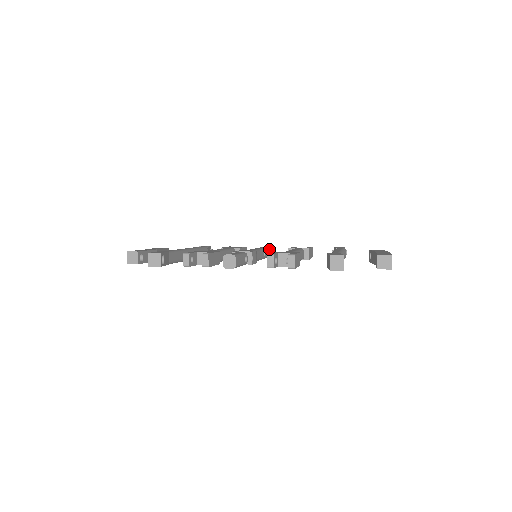
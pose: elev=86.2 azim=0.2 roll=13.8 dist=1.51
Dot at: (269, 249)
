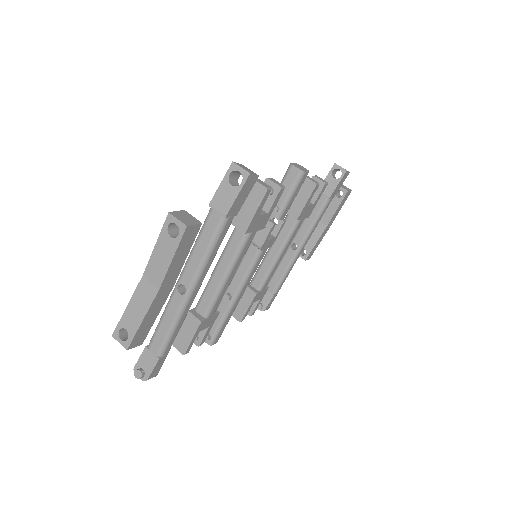
Dot at: occluded
